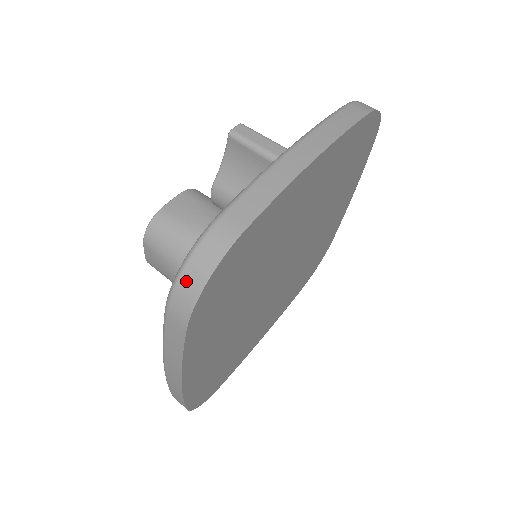
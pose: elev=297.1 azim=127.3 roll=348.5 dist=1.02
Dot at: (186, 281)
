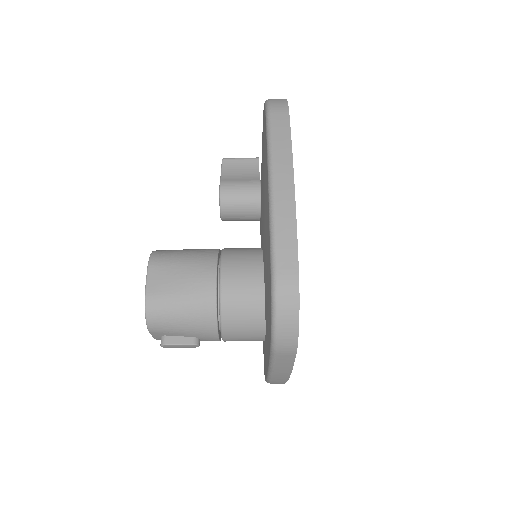
Dot at: (274, 100)
